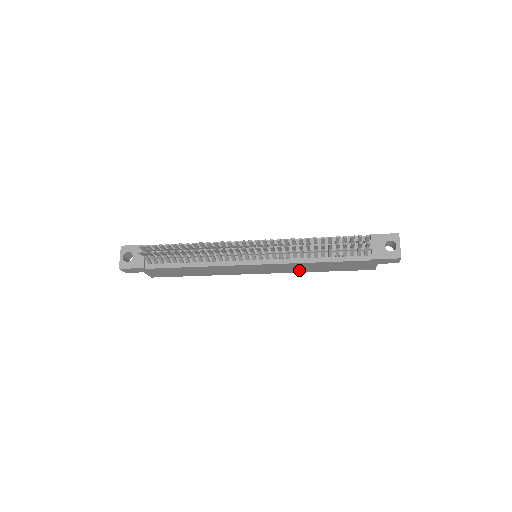
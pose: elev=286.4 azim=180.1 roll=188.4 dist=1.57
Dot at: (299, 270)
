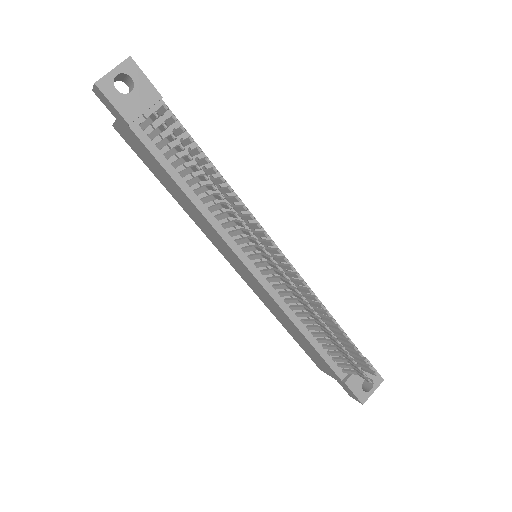
Dot at: (270, 306)
